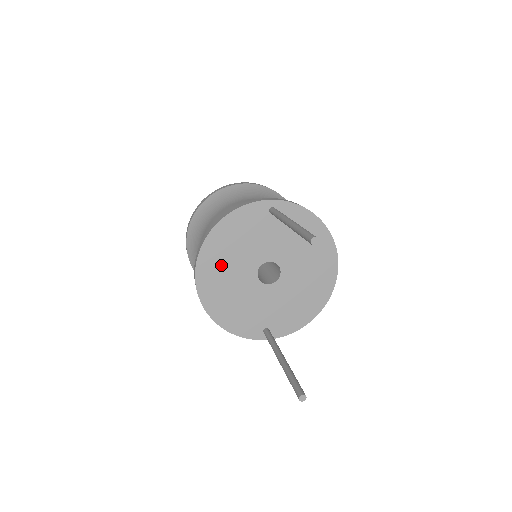
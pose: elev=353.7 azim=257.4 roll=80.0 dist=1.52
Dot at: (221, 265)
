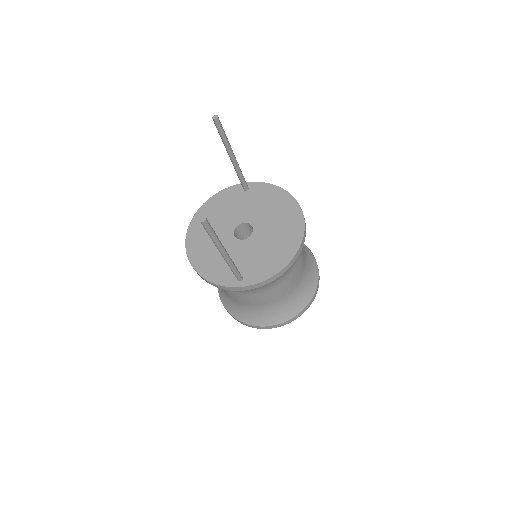
Dot at: occluded
